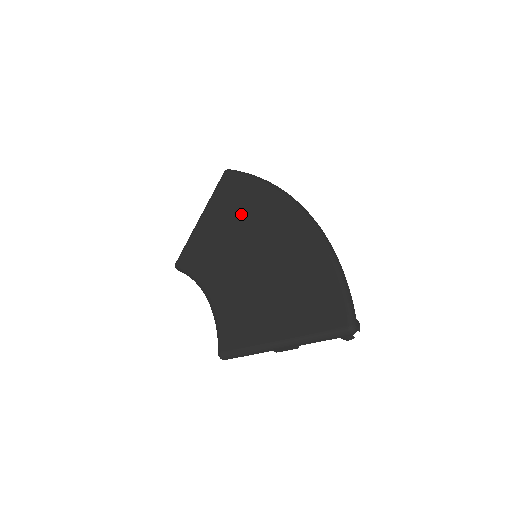
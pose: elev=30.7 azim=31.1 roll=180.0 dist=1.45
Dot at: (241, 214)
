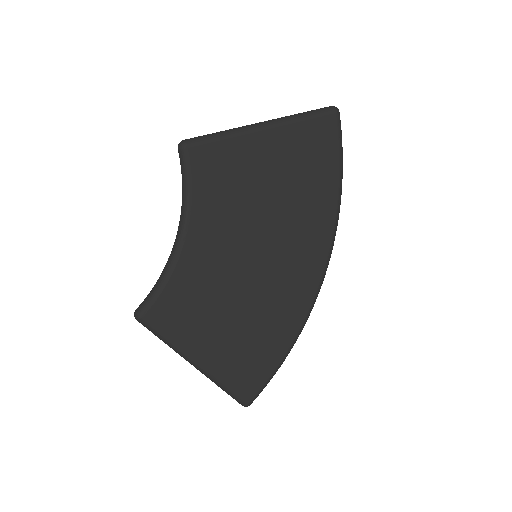
Dot at: (293, 197)
